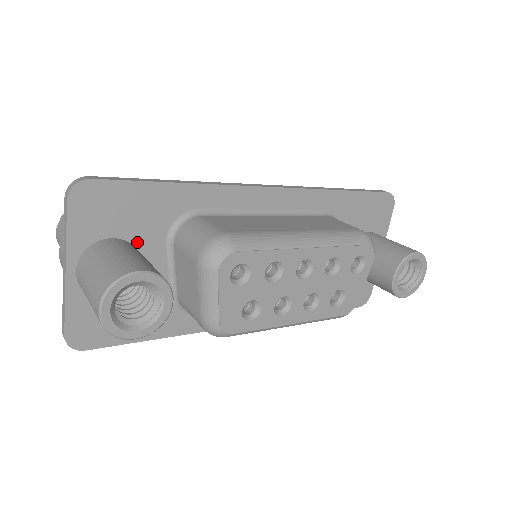
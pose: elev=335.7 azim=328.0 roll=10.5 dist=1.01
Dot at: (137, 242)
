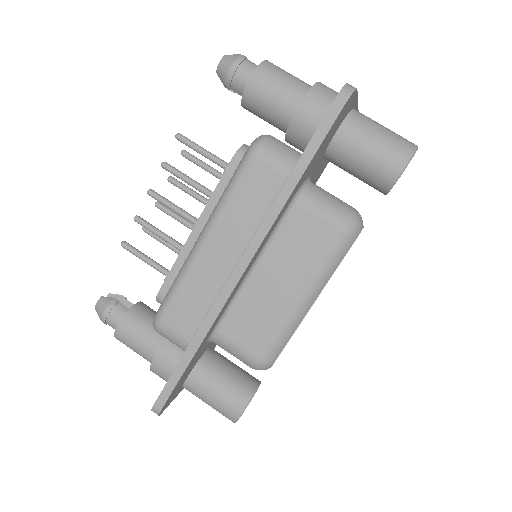
Dot at: (198, 360)
